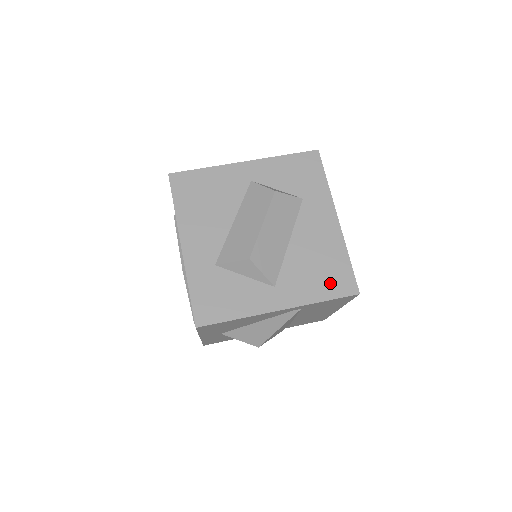
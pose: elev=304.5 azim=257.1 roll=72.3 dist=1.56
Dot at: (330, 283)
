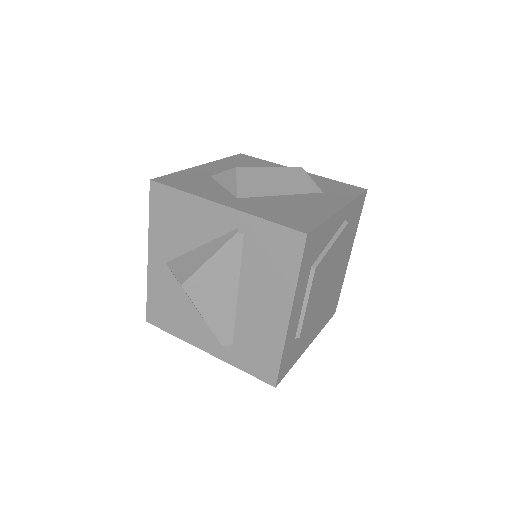
Dot at: (287, 218)
